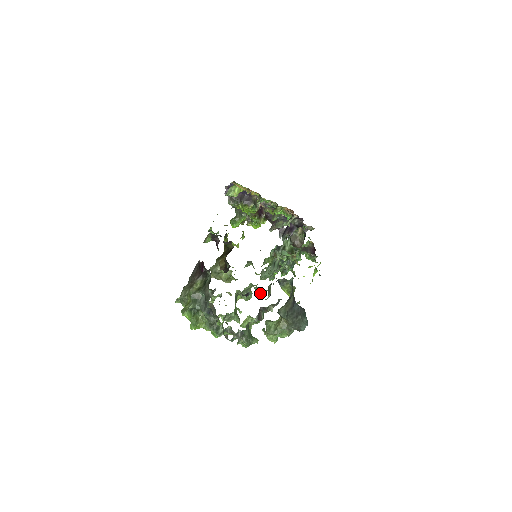
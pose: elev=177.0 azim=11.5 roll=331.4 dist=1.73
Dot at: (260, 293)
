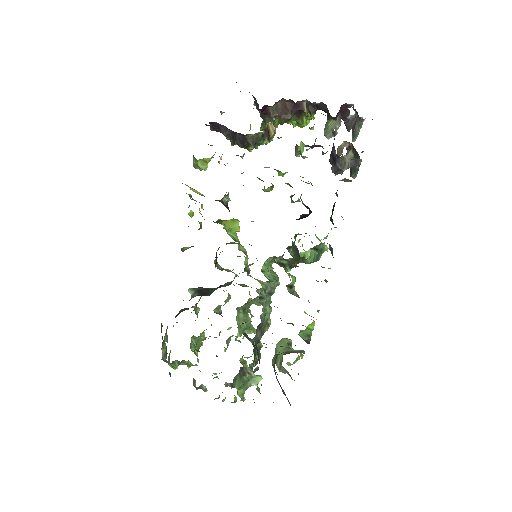
Dot at: occluded
